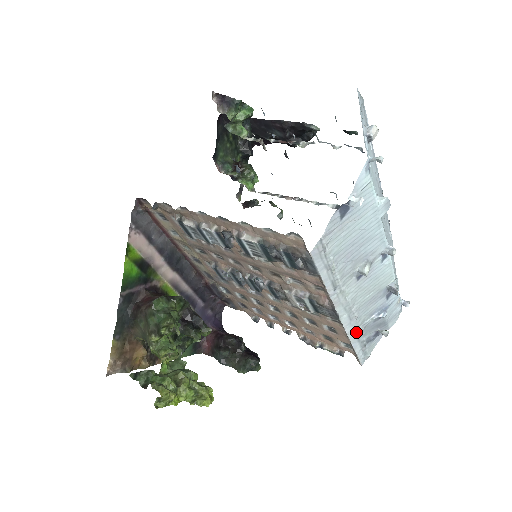
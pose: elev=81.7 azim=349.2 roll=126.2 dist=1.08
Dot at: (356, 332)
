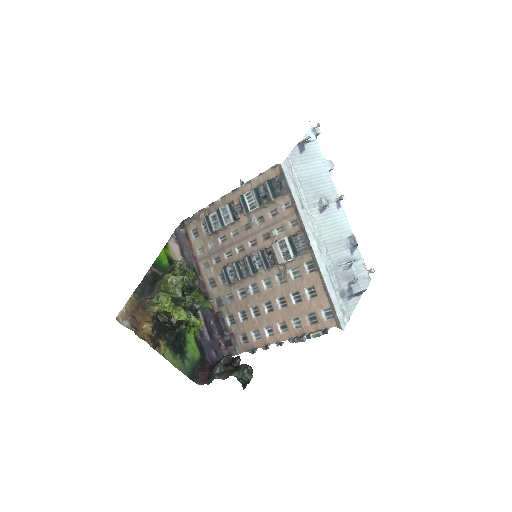
Dot at: (328, 273)
